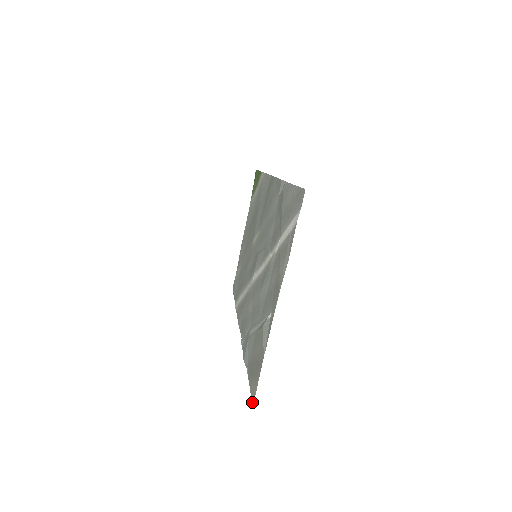
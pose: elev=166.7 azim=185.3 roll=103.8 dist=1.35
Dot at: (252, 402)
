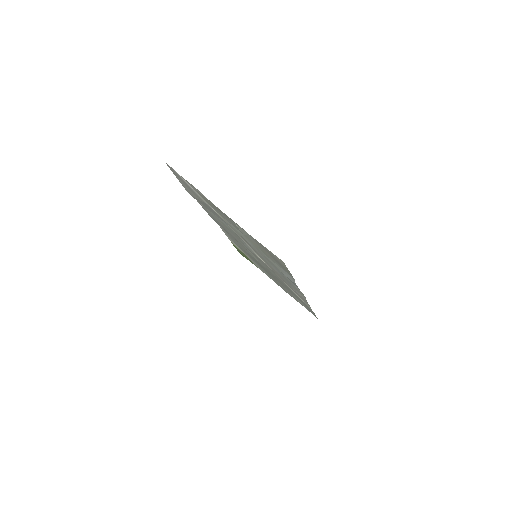
Dot at: (283, 263)
